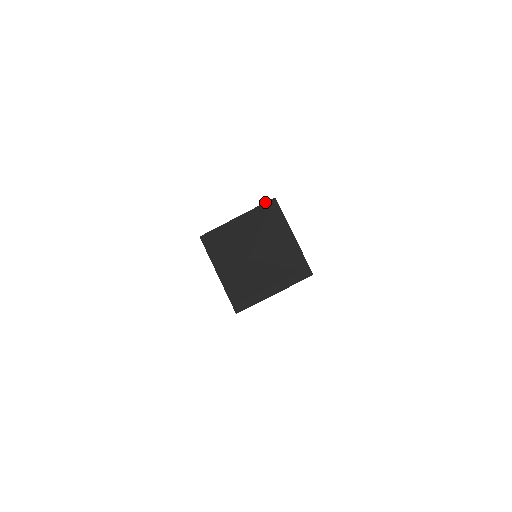
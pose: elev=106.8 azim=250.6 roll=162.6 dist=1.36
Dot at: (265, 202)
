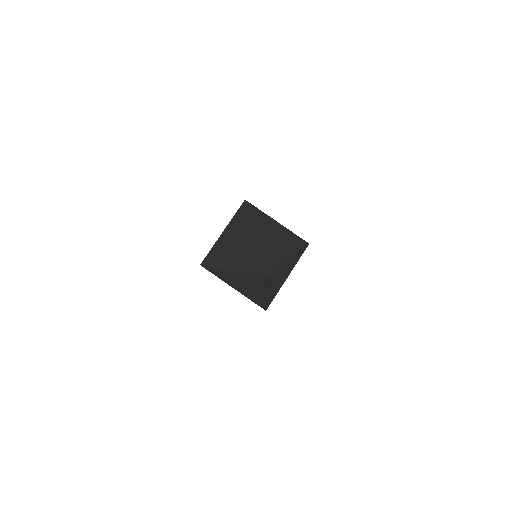
Dot at: (239, 208)
